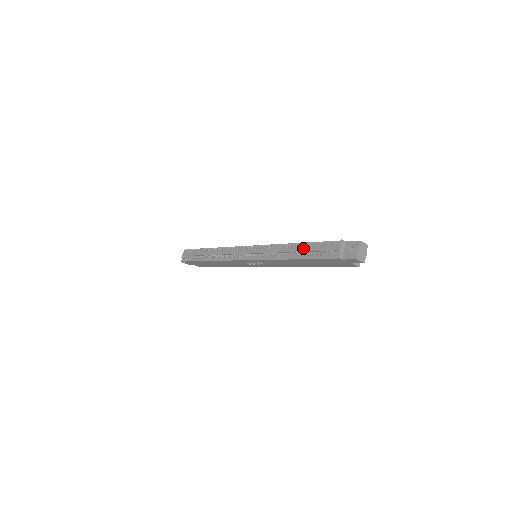
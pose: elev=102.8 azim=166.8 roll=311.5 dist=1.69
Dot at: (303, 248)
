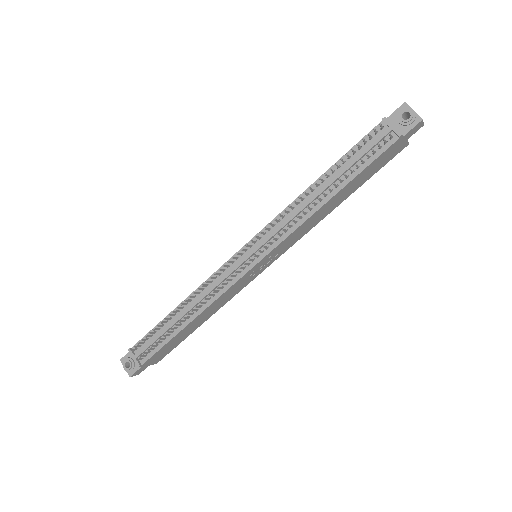
Dot at: (337, 172)
